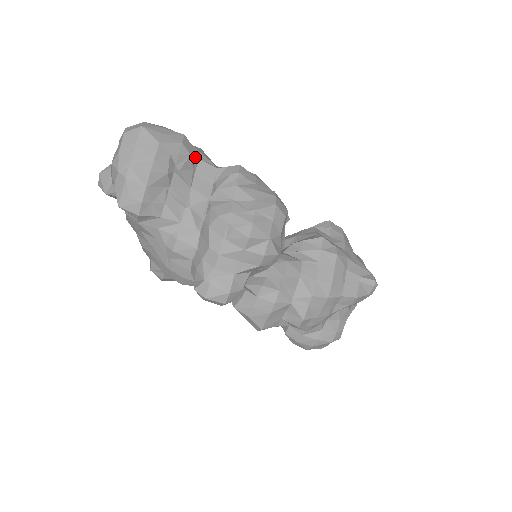
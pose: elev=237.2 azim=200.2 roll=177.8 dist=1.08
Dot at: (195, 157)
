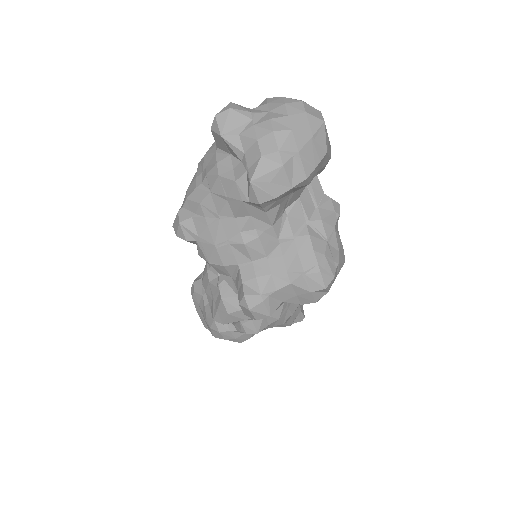
Dot at: occluded
